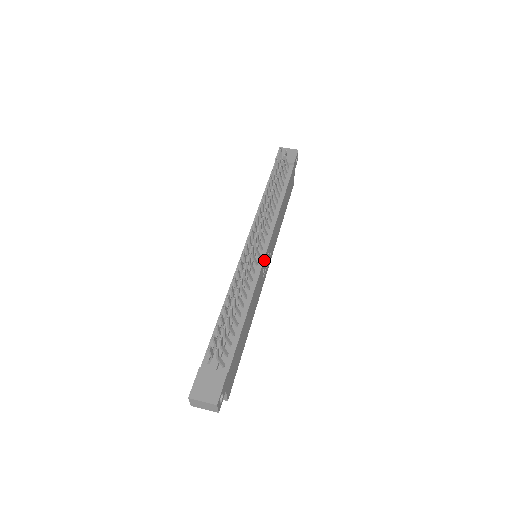
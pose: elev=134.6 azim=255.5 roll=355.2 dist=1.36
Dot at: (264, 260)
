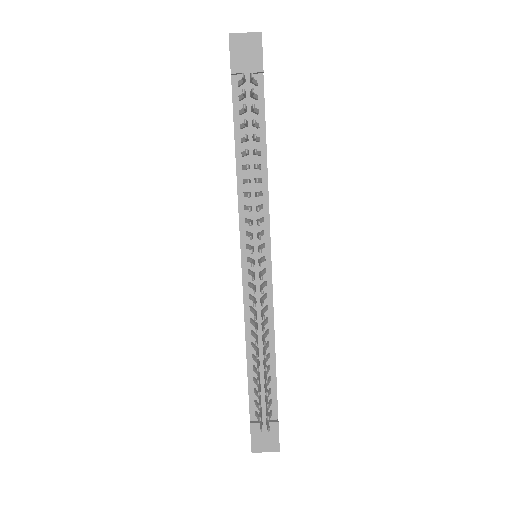
Dot at: (271, 271)
